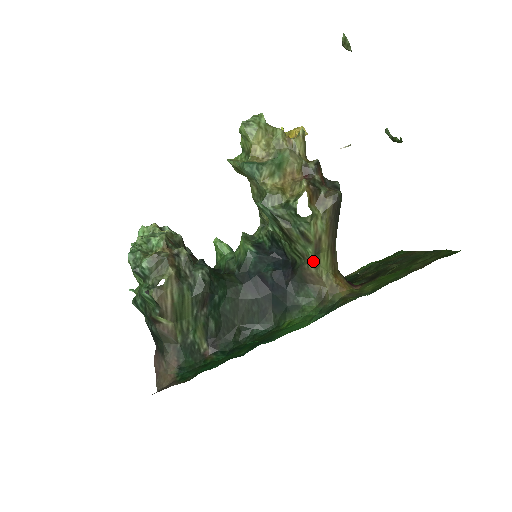
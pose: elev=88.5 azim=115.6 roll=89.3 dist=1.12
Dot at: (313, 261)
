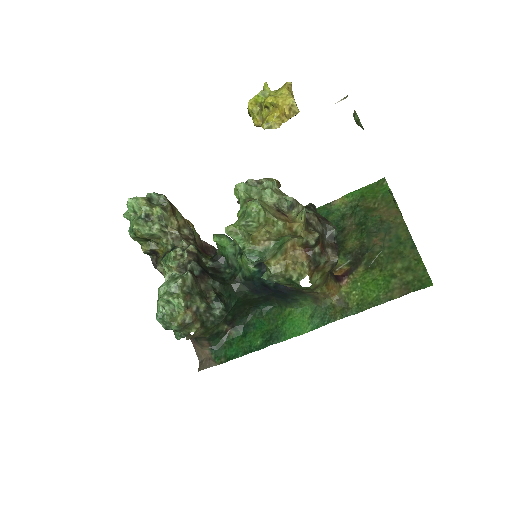
Dot at: occluded
